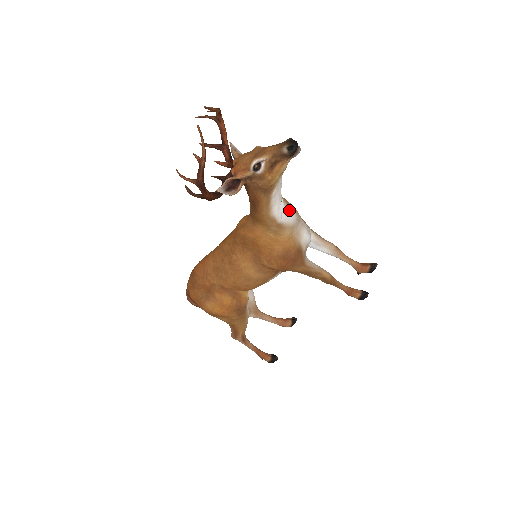
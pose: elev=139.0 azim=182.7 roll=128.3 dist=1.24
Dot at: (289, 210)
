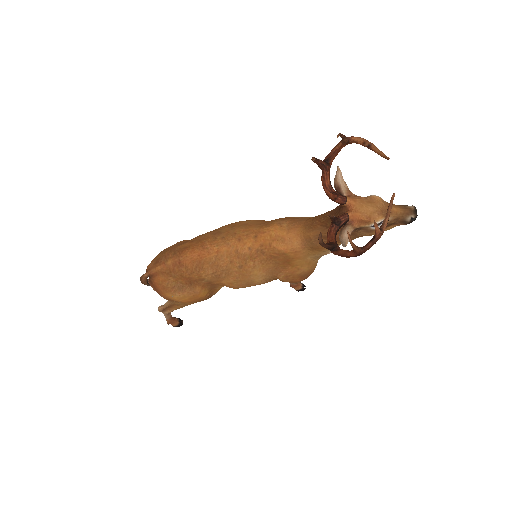
Dot at: occluded
